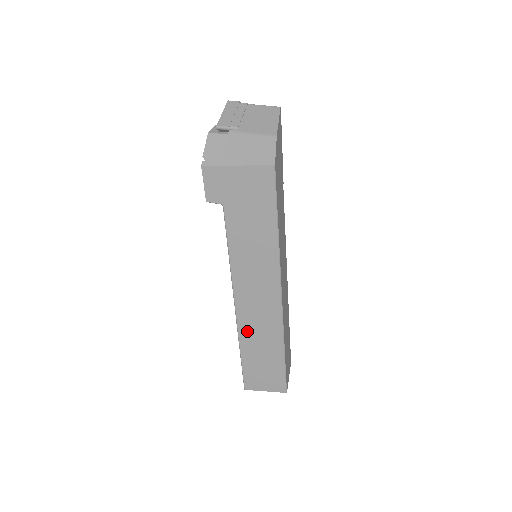
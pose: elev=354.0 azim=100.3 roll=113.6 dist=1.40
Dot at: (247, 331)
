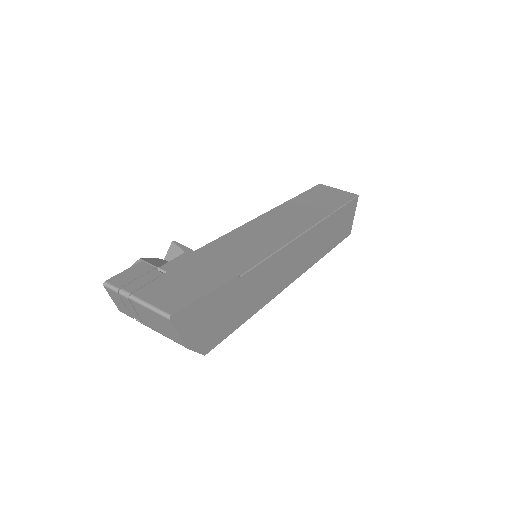
Dot at: occluded
